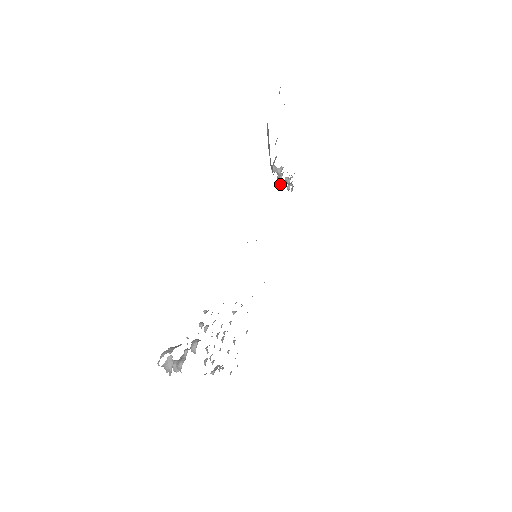
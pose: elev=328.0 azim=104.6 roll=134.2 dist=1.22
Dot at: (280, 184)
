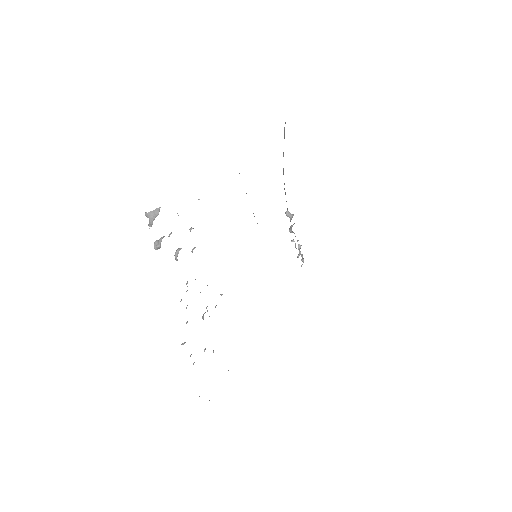
Dot at: (291, 241)
